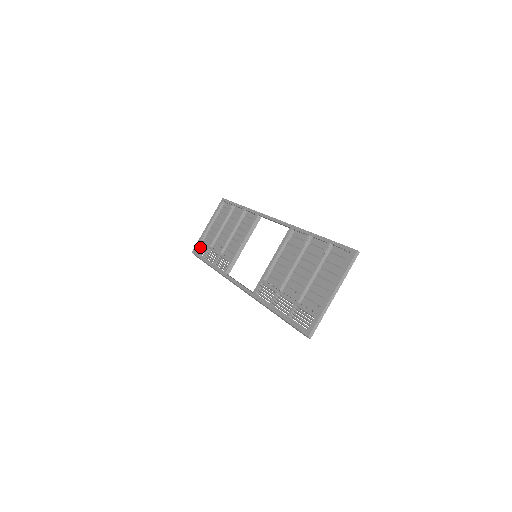
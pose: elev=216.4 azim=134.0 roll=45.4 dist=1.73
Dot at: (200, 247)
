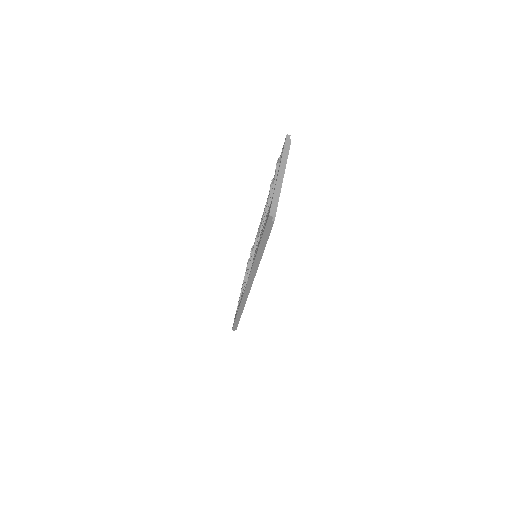
Dot at: occluded
